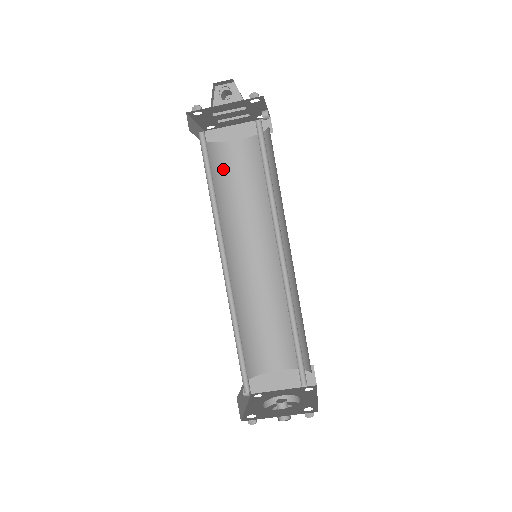
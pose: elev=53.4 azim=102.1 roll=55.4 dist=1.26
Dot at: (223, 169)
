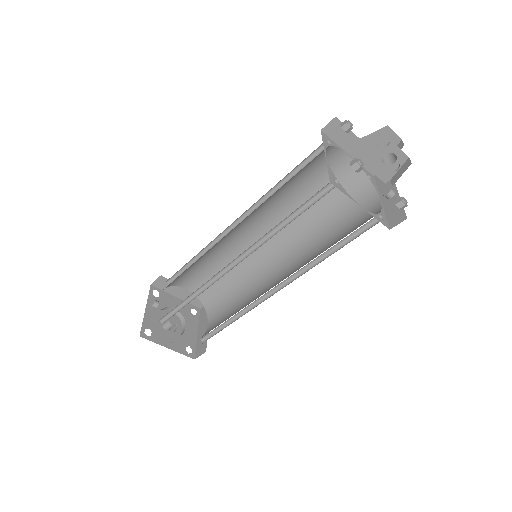
Dot at: (309, 167)
